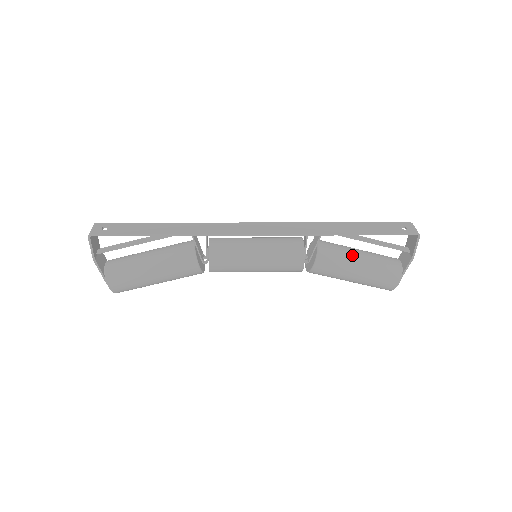
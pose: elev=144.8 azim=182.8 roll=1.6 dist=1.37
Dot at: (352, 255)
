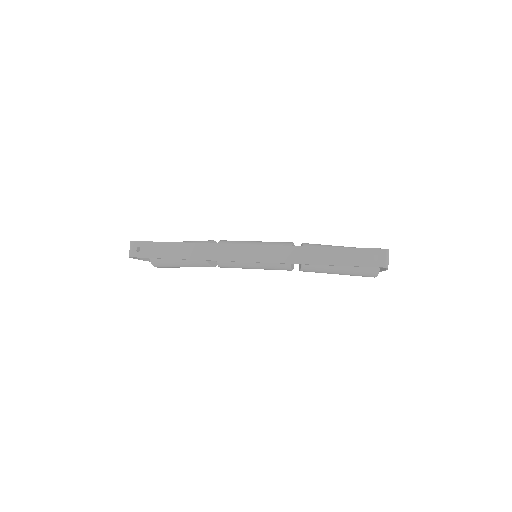
Dot at: occluded
